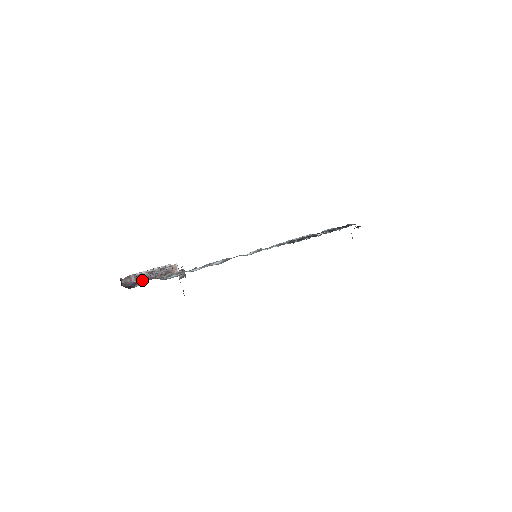
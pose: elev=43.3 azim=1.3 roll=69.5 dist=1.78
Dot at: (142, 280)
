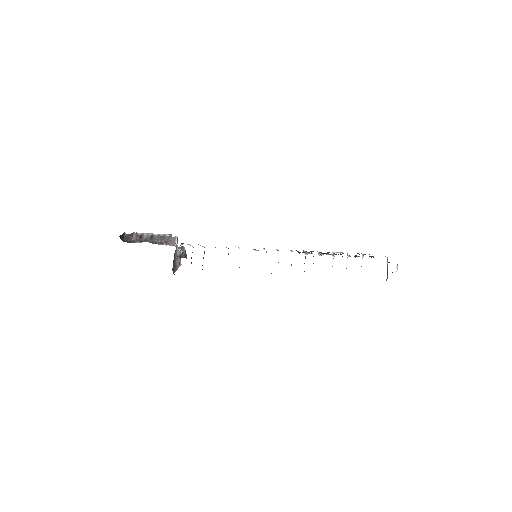
Dot at: (141, 241)
